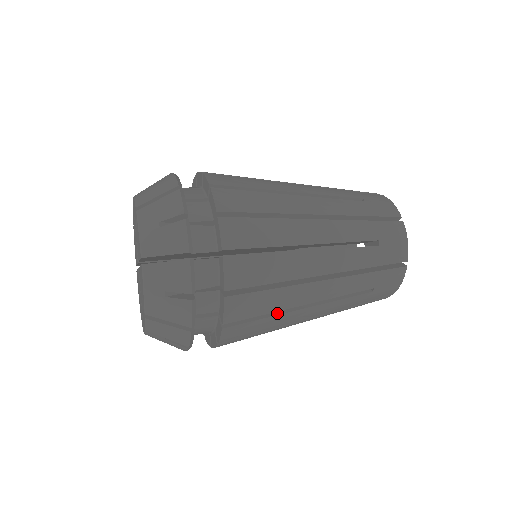
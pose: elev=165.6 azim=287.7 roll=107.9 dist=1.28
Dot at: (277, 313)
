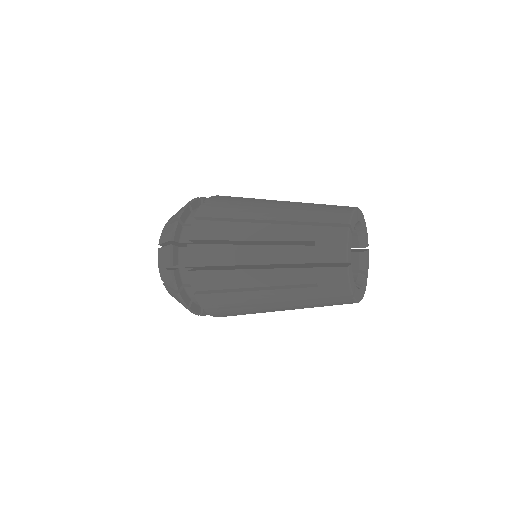
Dot at: (228, 245)
